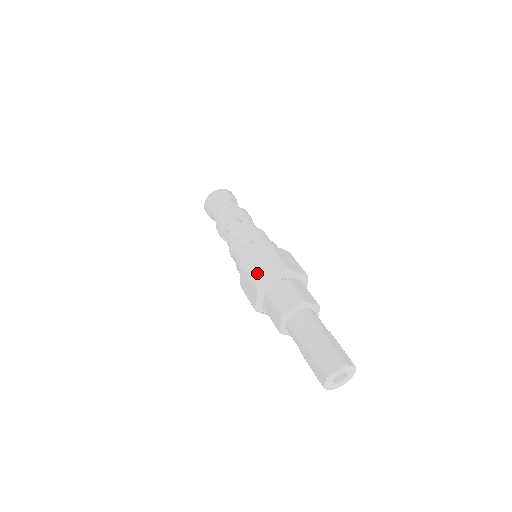
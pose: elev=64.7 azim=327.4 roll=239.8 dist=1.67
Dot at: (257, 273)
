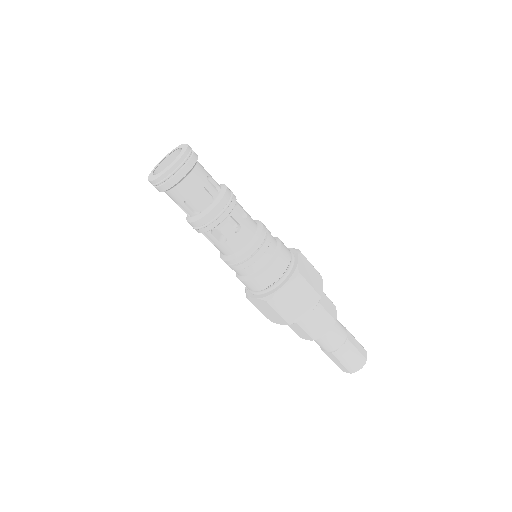
Dot at: (290, 310)
